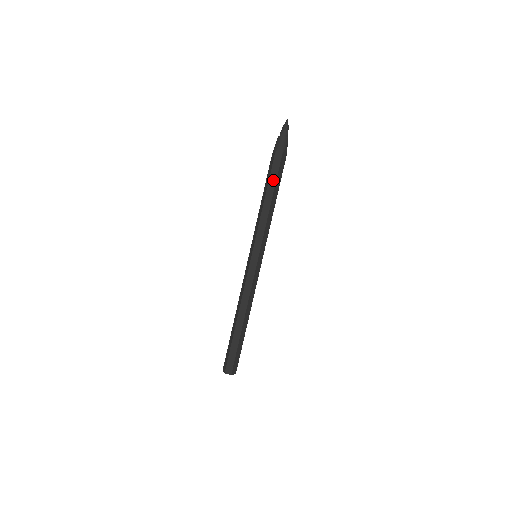
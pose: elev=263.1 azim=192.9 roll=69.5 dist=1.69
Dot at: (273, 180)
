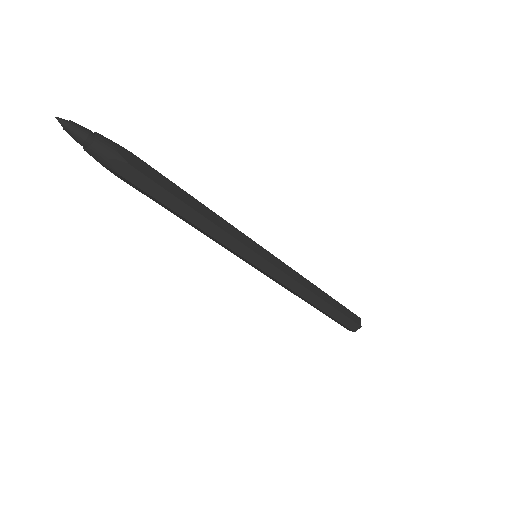
Dot at: (156, 201)
